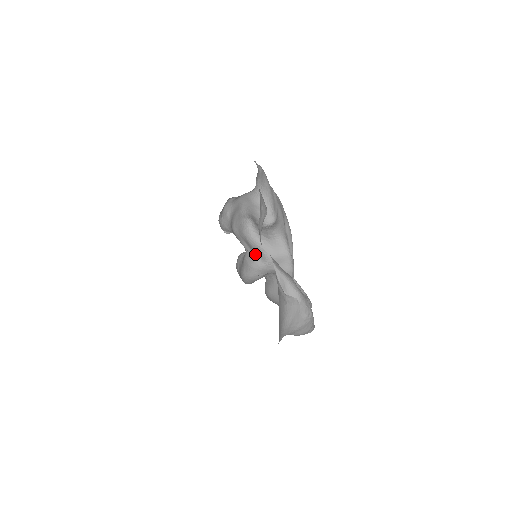
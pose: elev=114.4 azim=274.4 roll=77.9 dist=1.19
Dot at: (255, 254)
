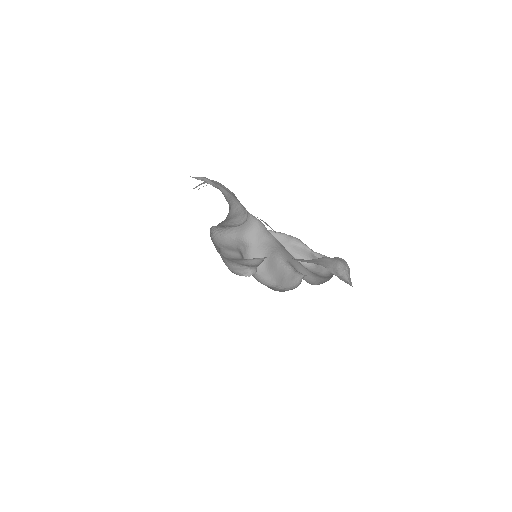
Dot at: (239, 250)
